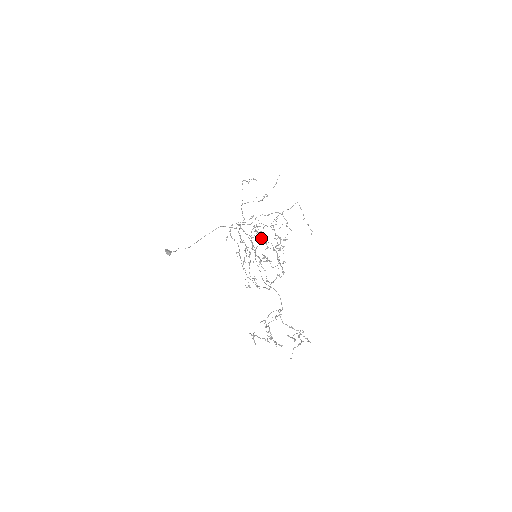
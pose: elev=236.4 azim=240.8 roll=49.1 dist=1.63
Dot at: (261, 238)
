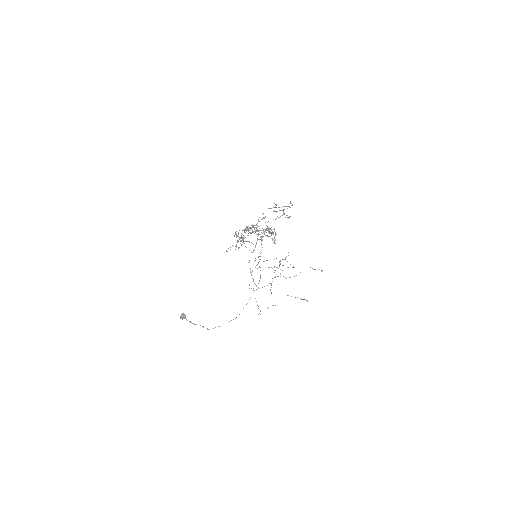
Dot at: (257, 240)
